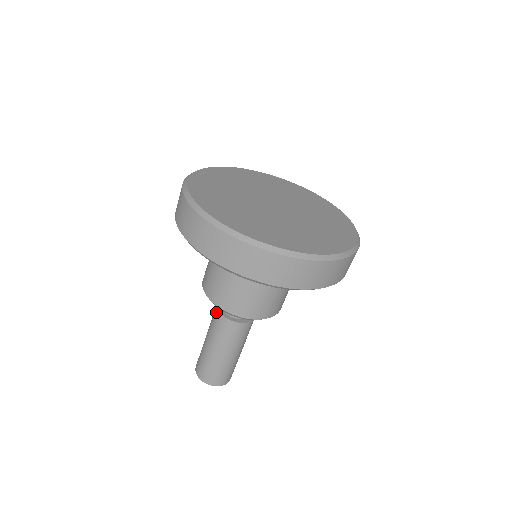
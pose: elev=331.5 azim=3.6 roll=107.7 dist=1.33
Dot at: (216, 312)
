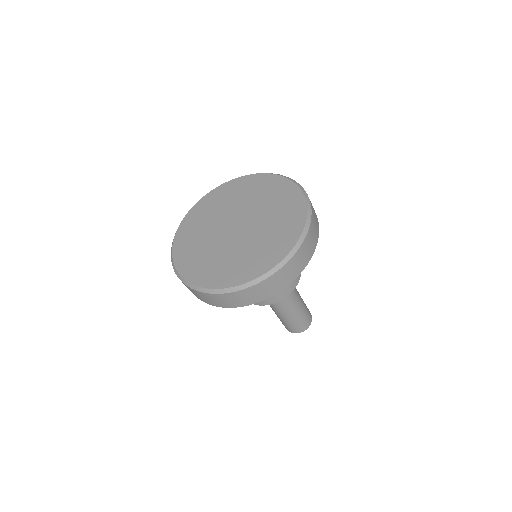
Dot at: occluded
